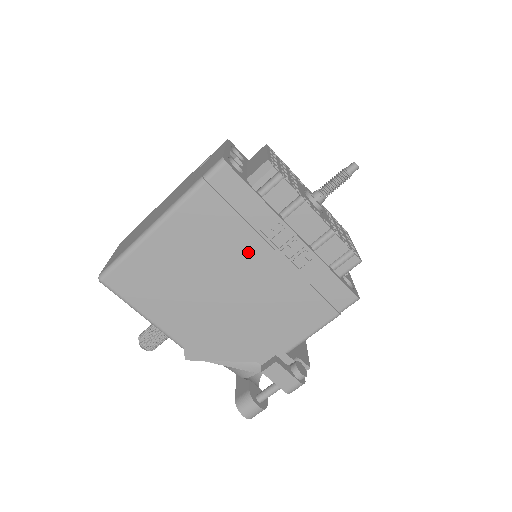
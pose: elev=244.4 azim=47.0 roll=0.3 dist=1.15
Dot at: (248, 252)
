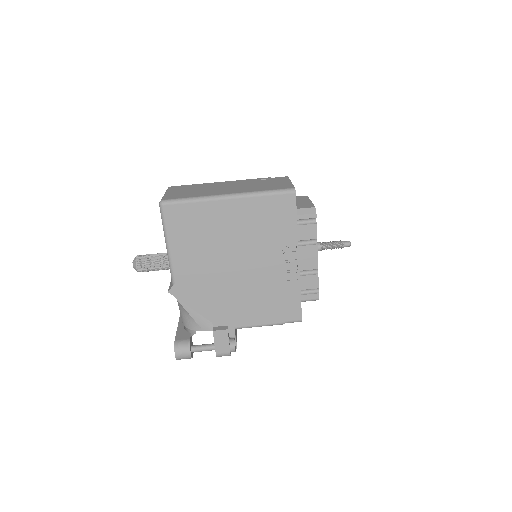
Dot at: (265, 250)
